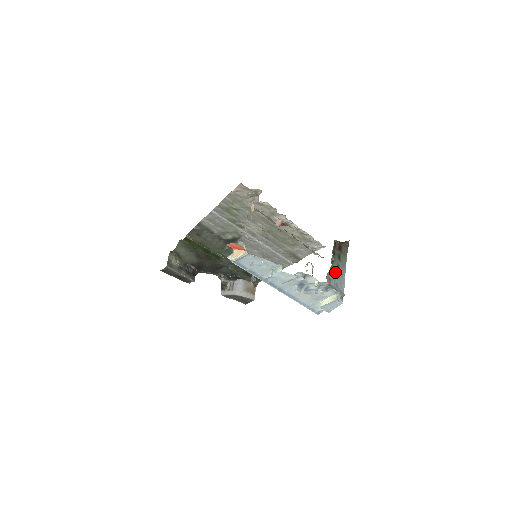
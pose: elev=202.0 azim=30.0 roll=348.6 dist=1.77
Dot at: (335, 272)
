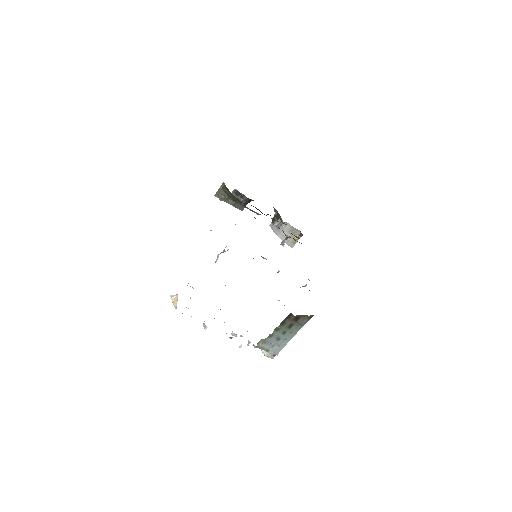
Dot at: (277, 337)
